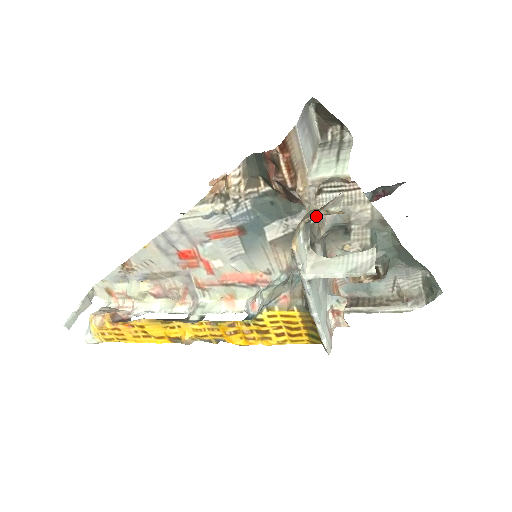
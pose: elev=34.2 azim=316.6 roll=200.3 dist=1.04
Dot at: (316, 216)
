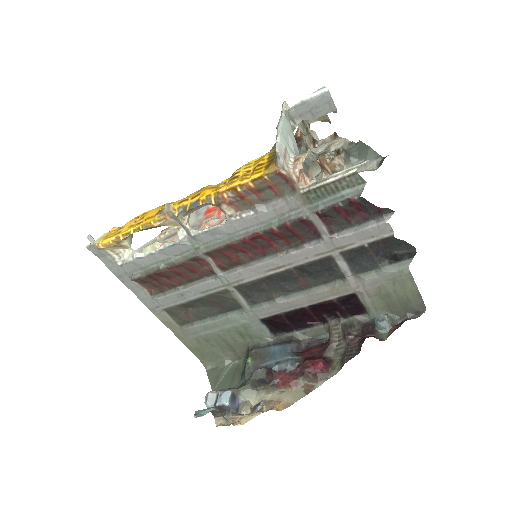
Dot at: occluded
